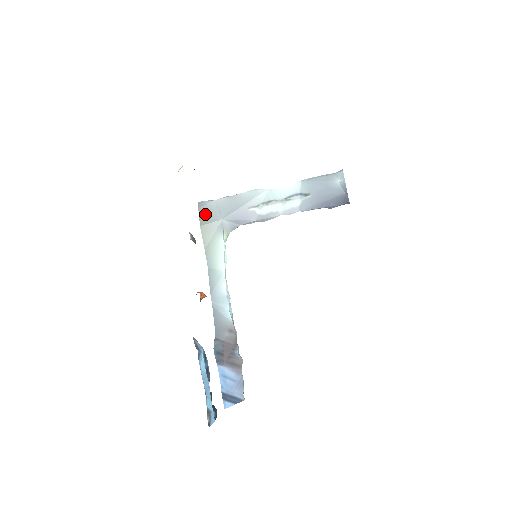
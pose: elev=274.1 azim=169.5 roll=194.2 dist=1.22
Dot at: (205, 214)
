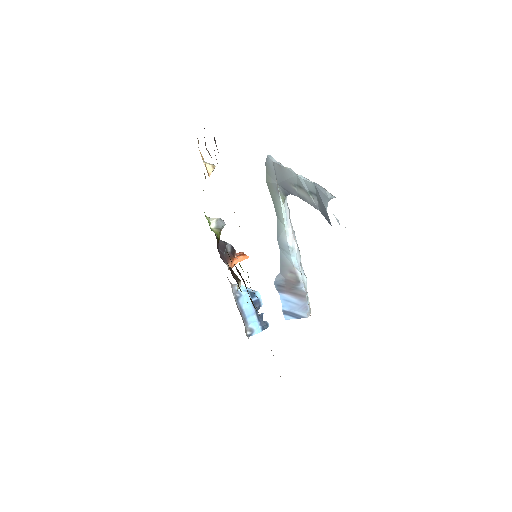
Dot at: (269, 172)
